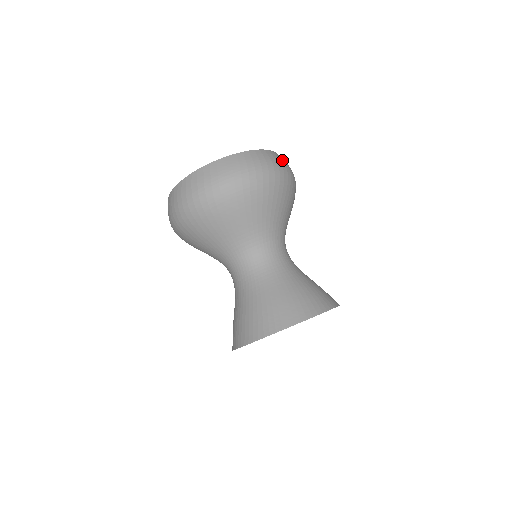
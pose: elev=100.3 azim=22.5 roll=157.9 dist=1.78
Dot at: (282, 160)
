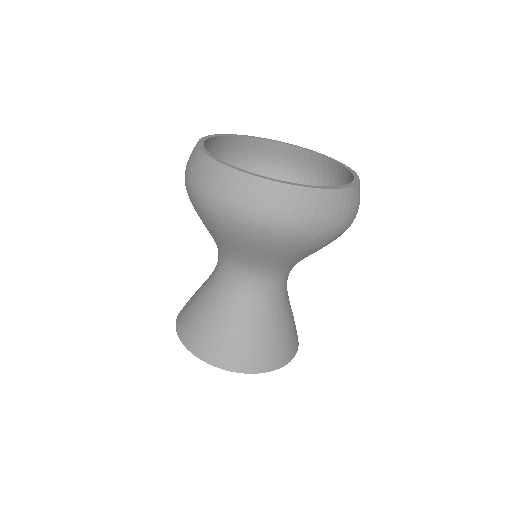
Dot at: (332, 209)
